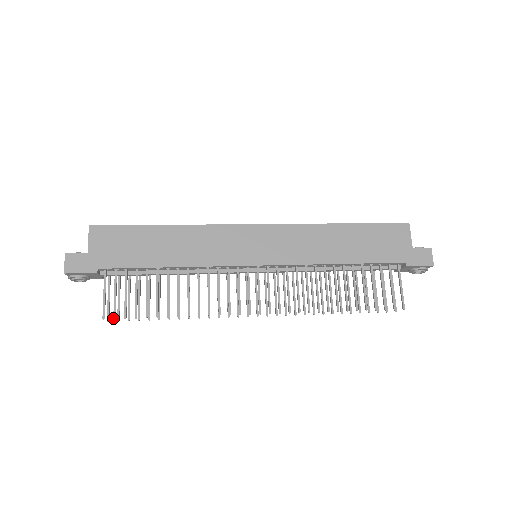
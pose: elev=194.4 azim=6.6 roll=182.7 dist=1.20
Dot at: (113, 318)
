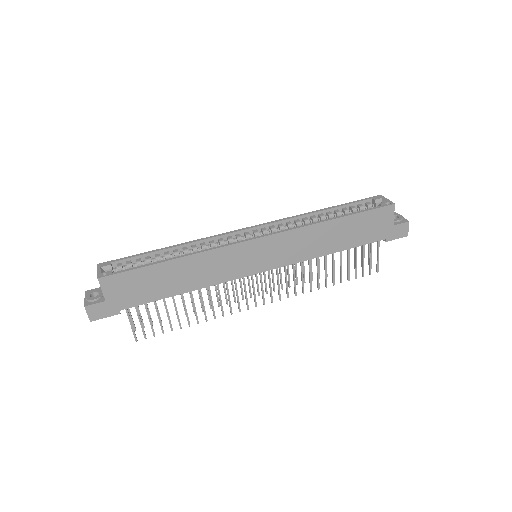
Dot at: occluded
